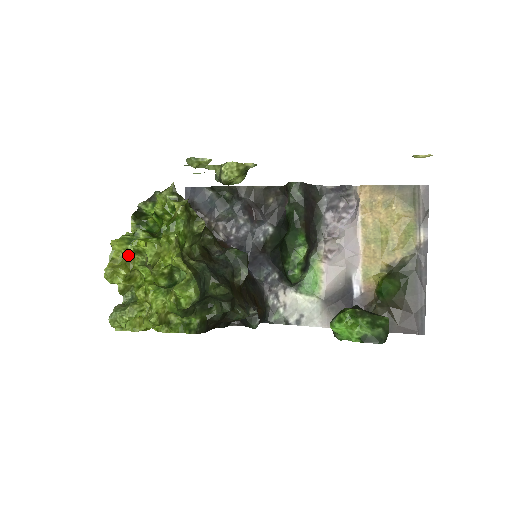
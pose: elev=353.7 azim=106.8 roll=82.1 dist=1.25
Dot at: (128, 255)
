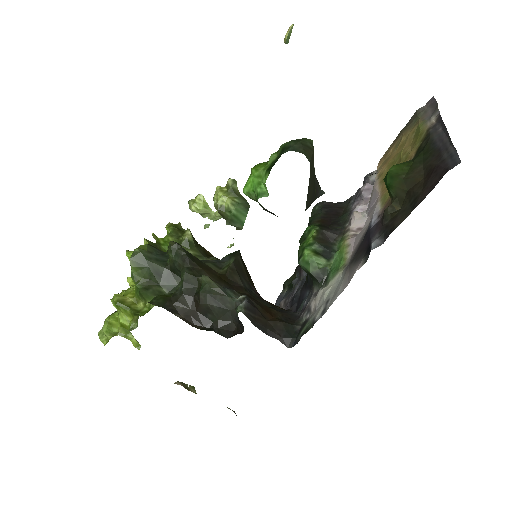
Dot at: occluded
